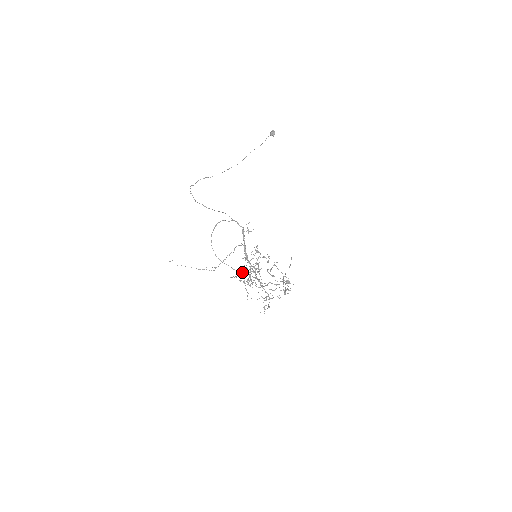
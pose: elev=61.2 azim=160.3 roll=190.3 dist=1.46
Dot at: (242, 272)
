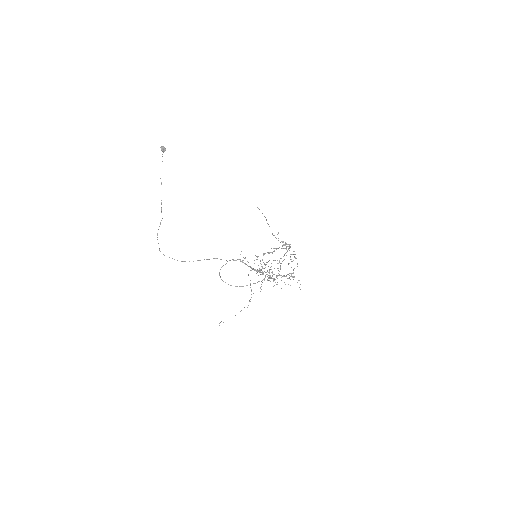
Dot at: (263, 279)
